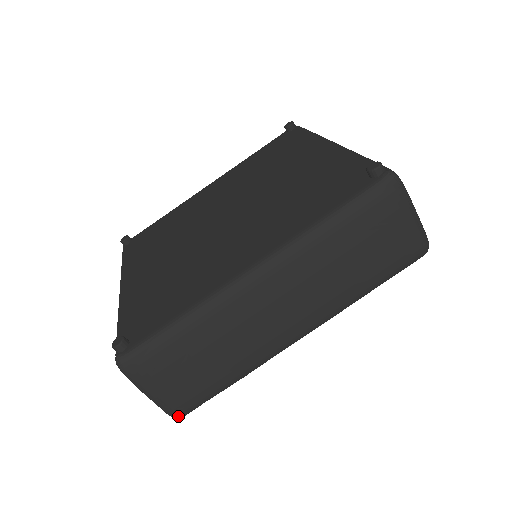
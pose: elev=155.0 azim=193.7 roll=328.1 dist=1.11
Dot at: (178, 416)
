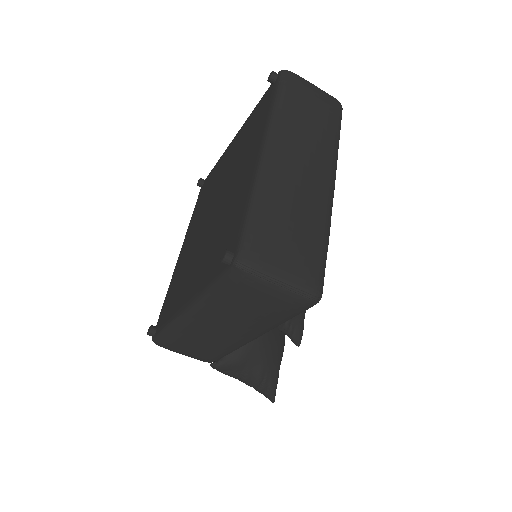
Dot at: (318, 294)
